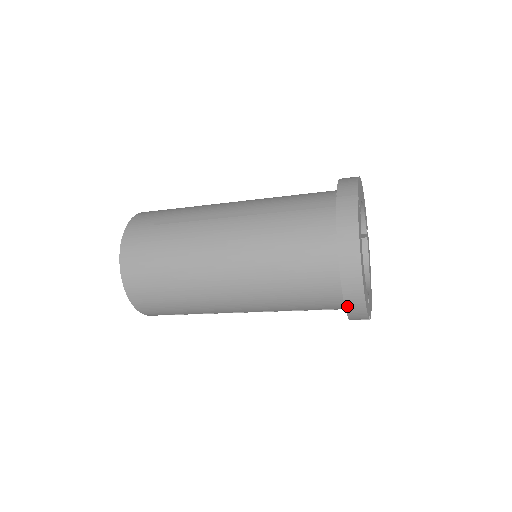
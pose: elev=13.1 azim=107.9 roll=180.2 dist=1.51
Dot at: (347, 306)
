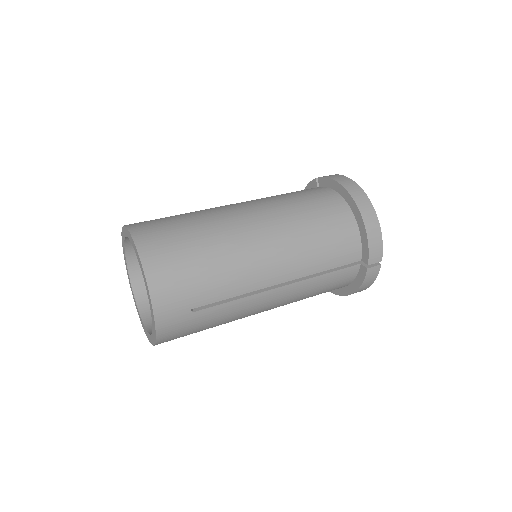
Dot at: occluded
